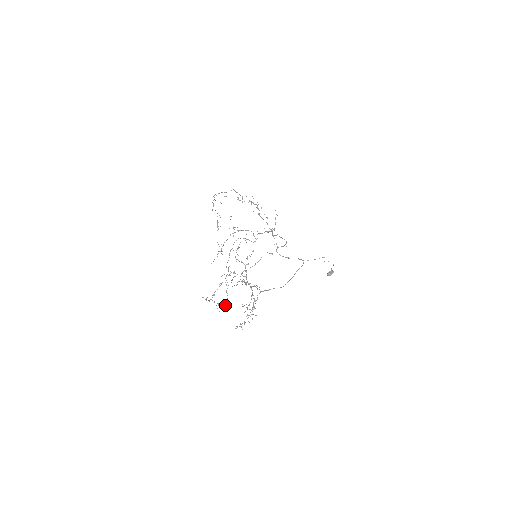
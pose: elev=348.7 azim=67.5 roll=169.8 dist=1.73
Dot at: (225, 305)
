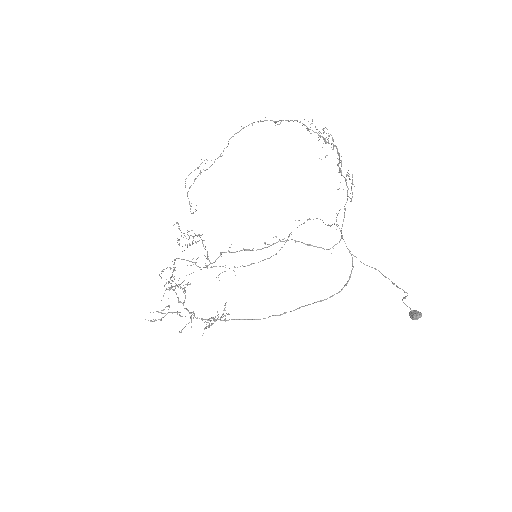
Dot at: (267, 258)
